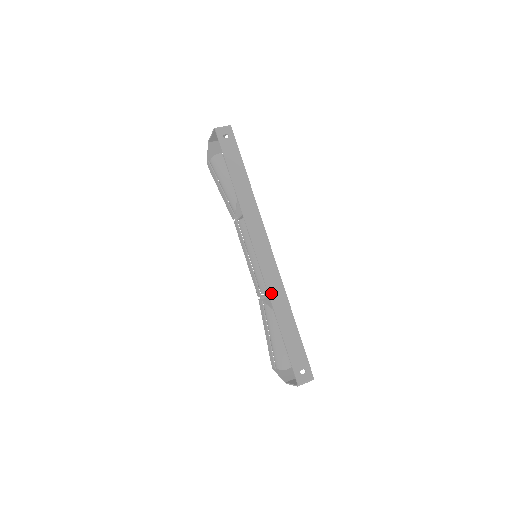
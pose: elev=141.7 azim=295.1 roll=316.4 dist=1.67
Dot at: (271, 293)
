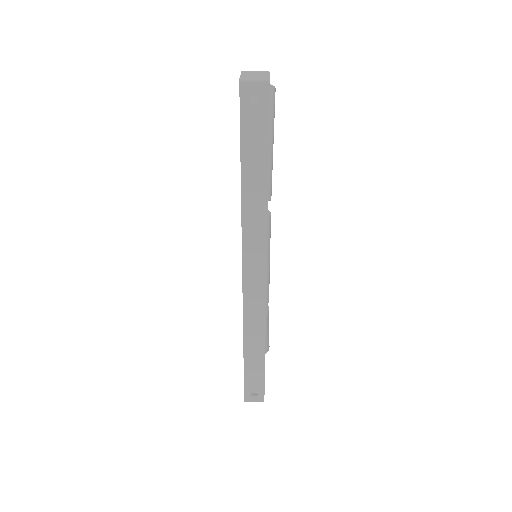
Dot at: (246, 320)
